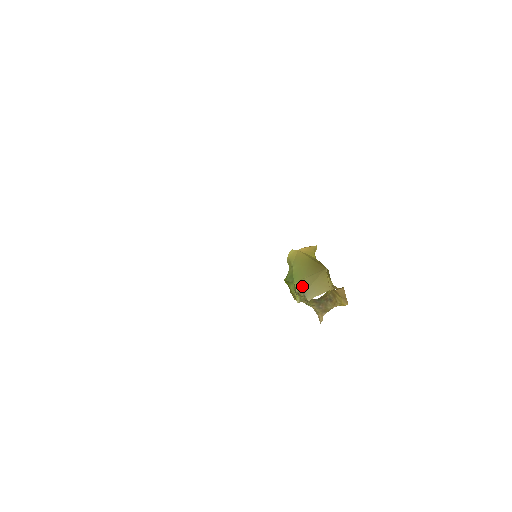
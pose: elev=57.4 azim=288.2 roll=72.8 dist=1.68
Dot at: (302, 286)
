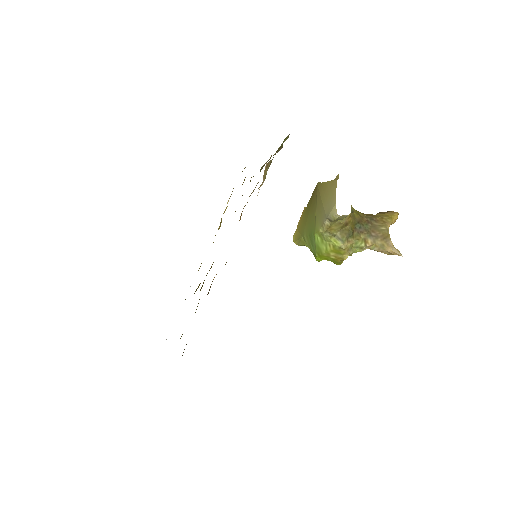
Dot at: (320, 220)
